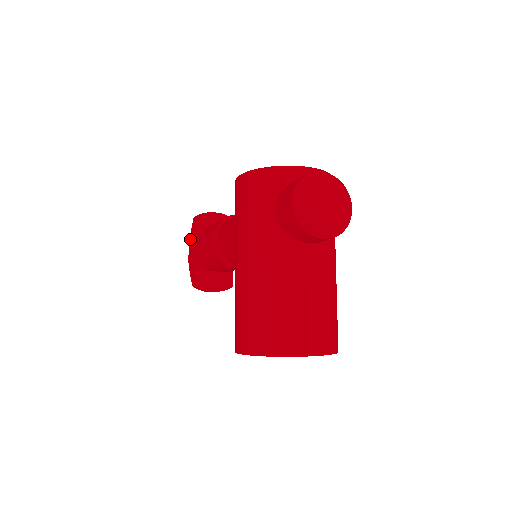
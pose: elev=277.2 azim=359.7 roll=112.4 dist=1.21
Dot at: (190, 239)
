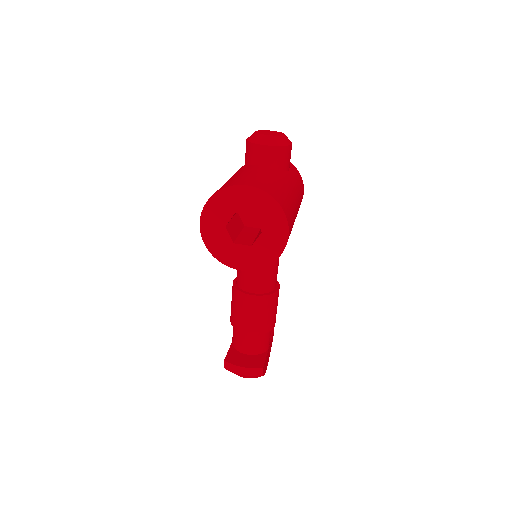
Dot at: occluded
